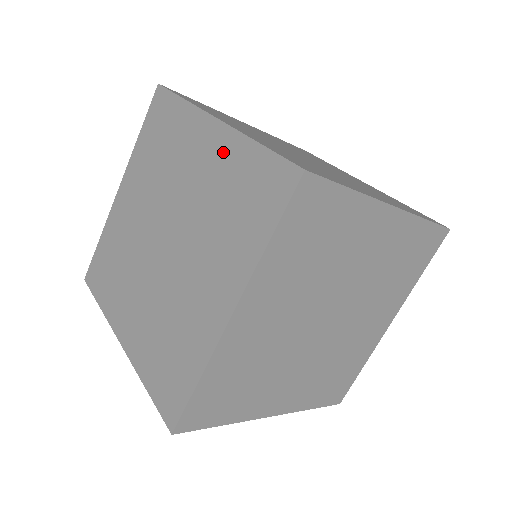
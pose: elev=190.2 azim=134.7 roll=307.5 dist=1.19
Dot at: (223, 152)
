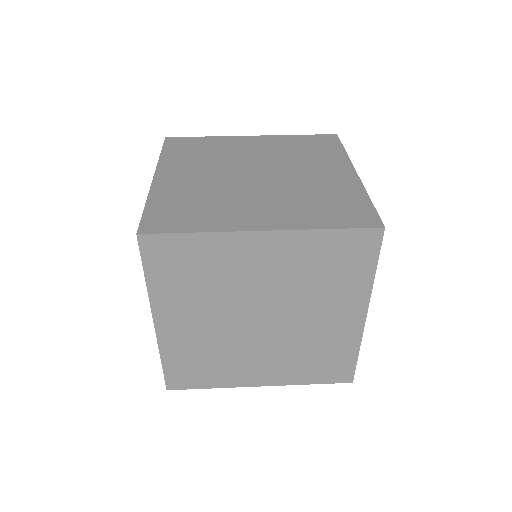
Dot at: occluded
